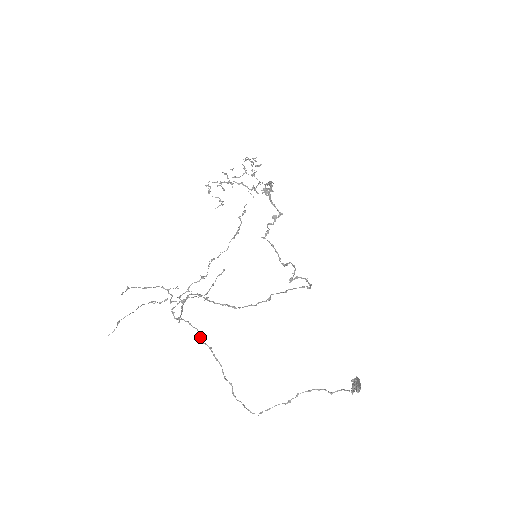
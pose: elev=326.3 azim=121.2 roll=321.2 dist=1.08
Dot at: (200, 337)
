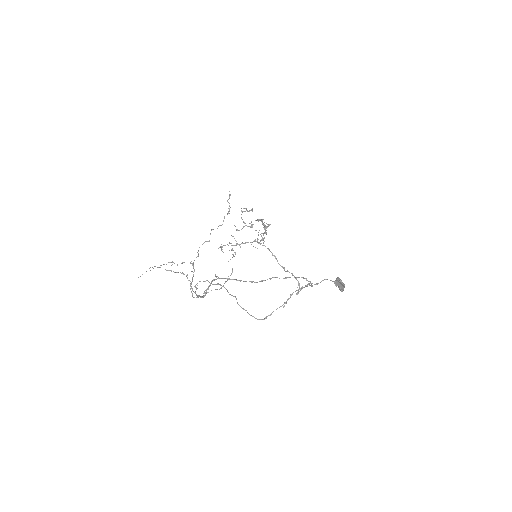
Dot at: (210, 283)
